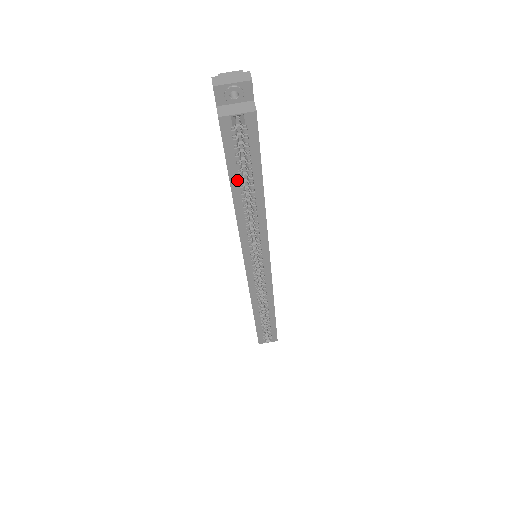
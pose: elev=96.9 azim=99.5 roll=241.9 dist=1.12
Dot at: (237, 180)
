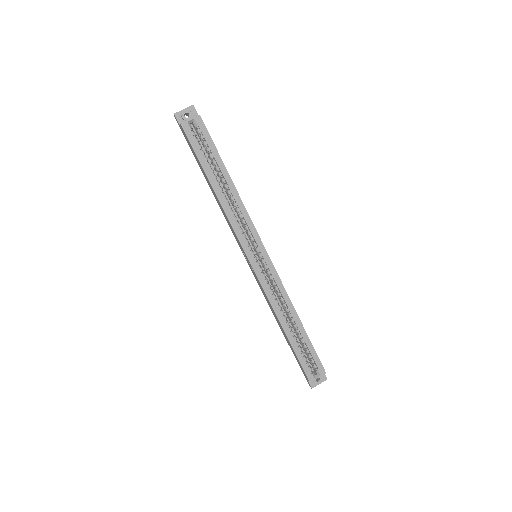
Dot at: (208, 169)
